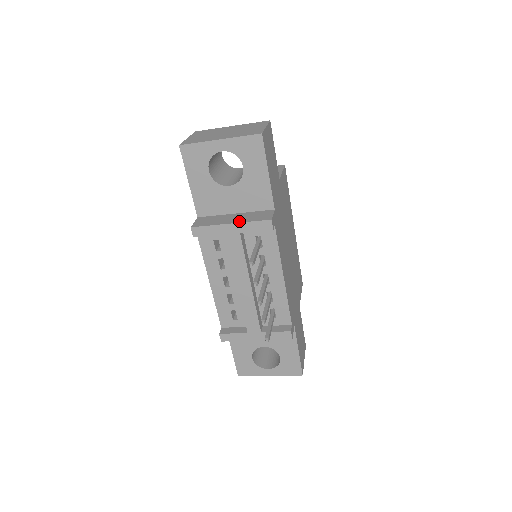
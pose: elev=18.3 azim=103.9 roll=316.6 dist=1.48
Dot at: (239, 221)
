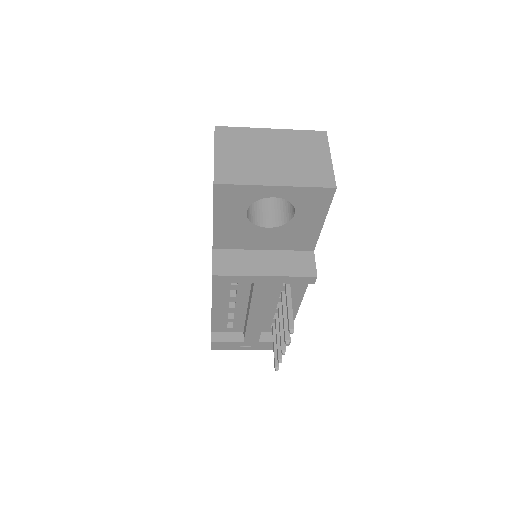
Dot at: (276, 273)
